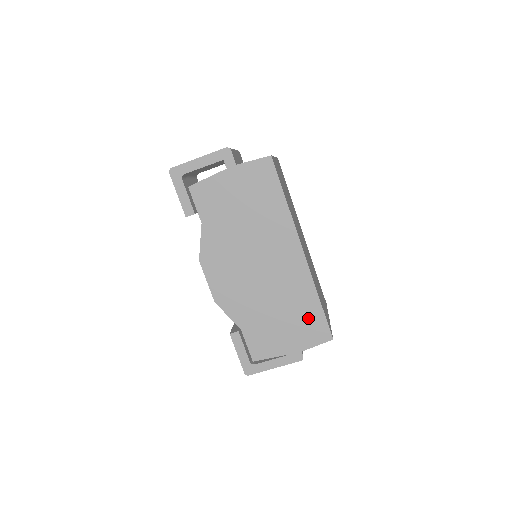
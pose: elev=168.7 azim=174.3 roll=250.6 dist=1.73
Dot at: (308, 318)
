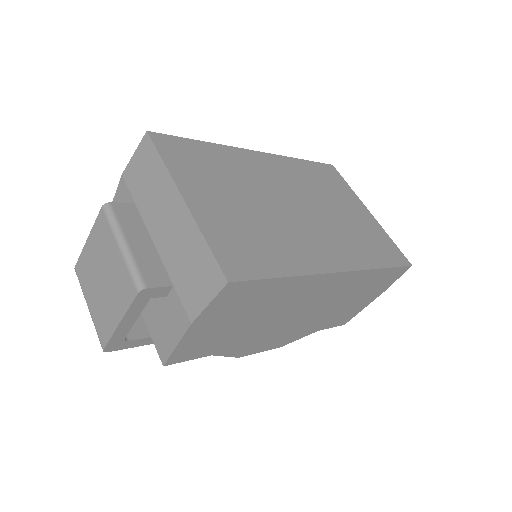
Dot at: (379, 281)
